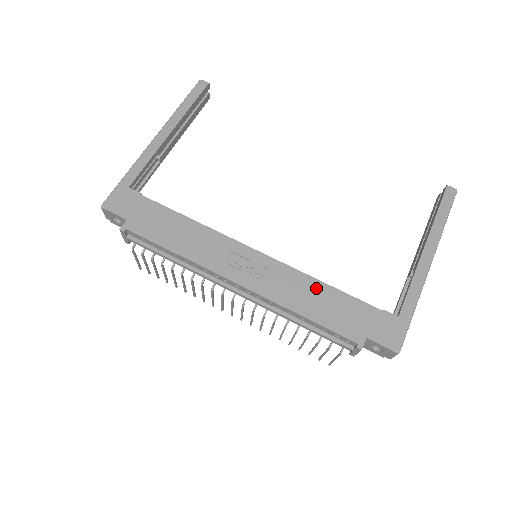
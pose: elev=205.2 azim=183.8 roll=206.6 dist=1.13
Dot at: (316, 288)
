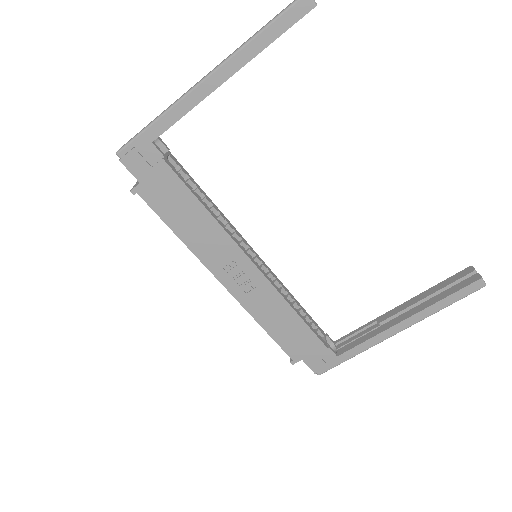
Dot at: (287, 314)
